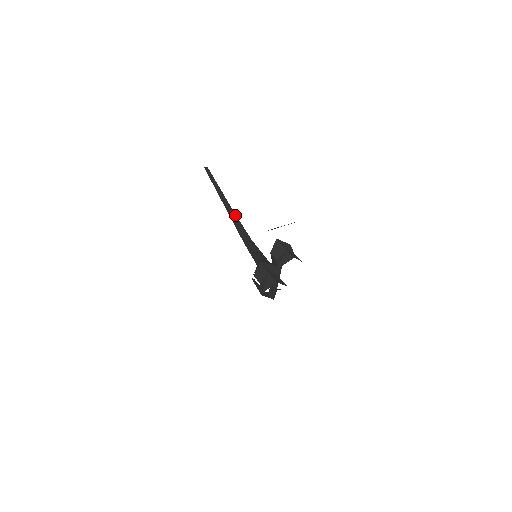
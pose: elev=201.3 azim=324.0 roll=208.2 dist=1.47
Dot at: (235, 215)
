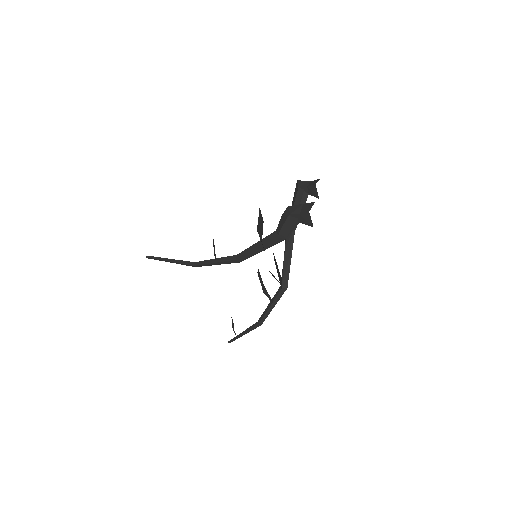
Dot at: (206, 261)
